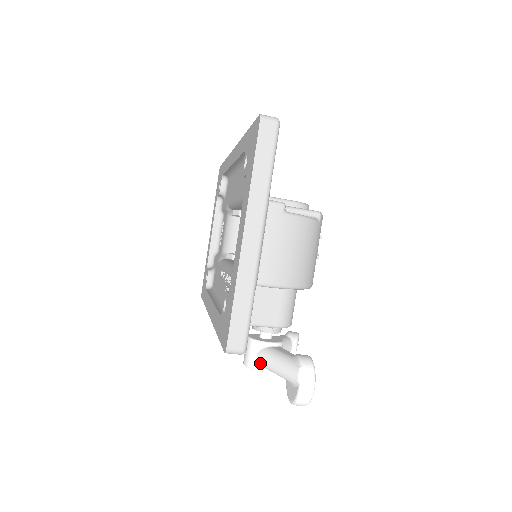
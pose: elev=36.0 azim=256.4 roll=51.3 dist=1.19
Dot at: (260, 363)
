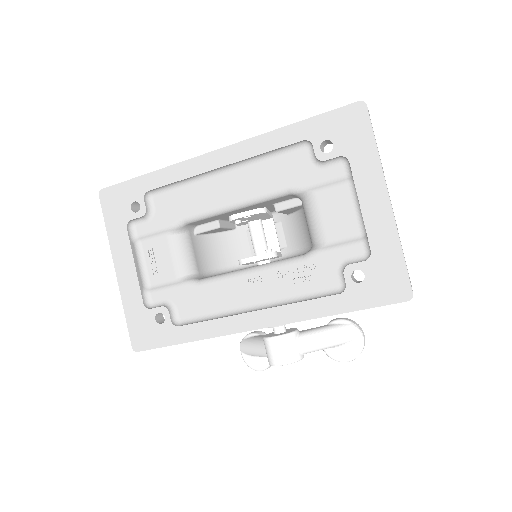
Dot at: (302, 351)
